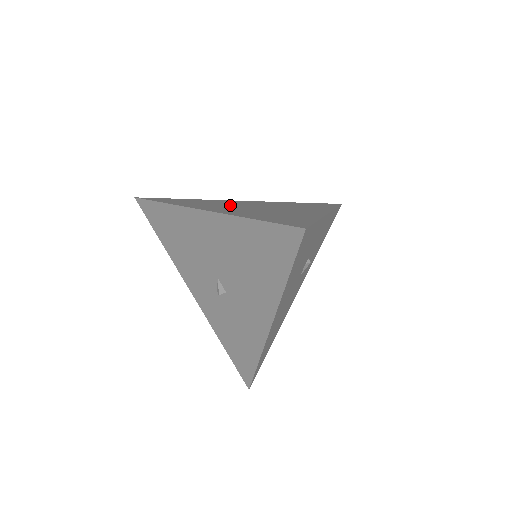
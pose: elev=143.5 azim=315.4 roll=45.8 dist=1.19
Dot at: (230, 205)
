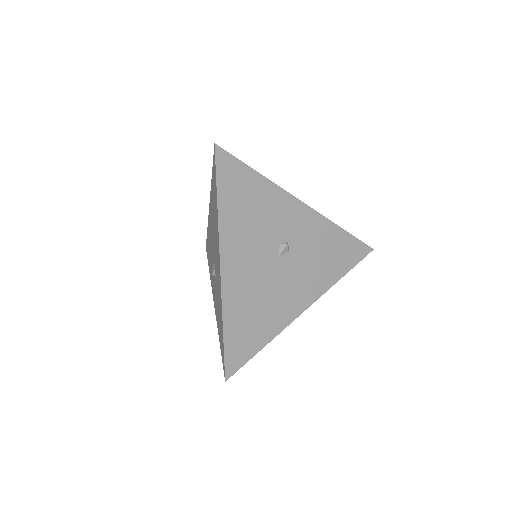
Dot at: occluded
